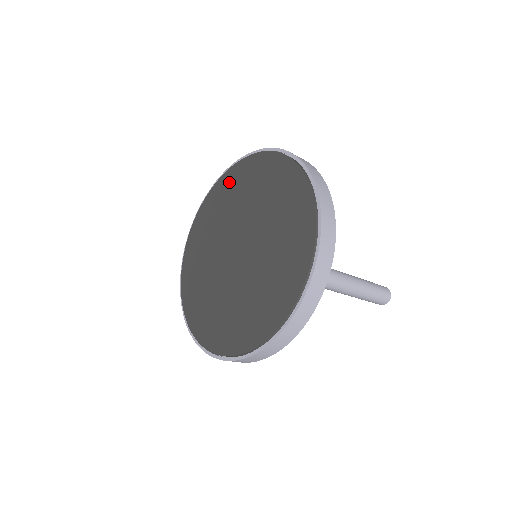
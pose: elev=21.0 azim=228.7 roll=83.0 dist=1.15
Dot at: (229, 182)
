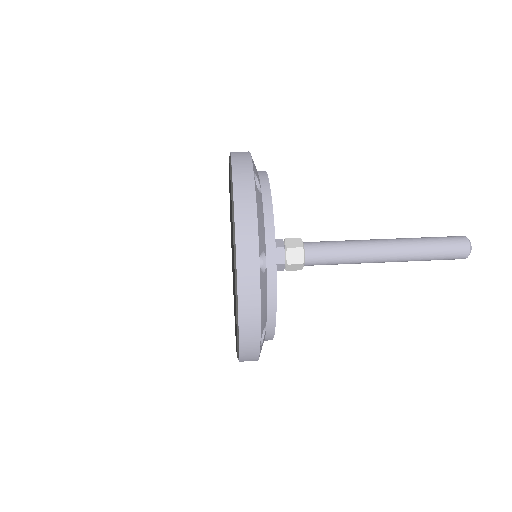
Dot at: occluded
